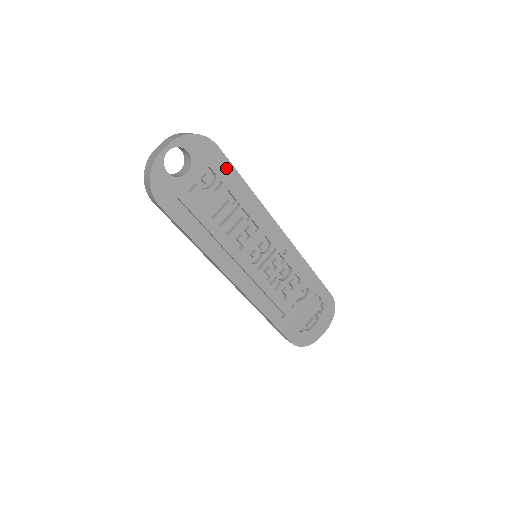
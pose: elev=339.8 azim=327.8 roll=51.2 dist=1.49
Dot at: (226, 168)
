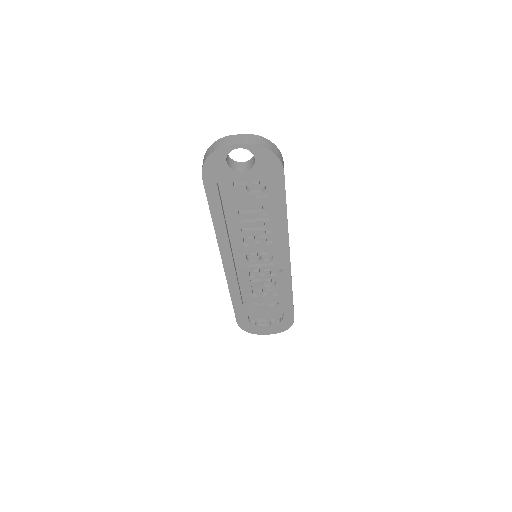
Dot at: (278, 189)
